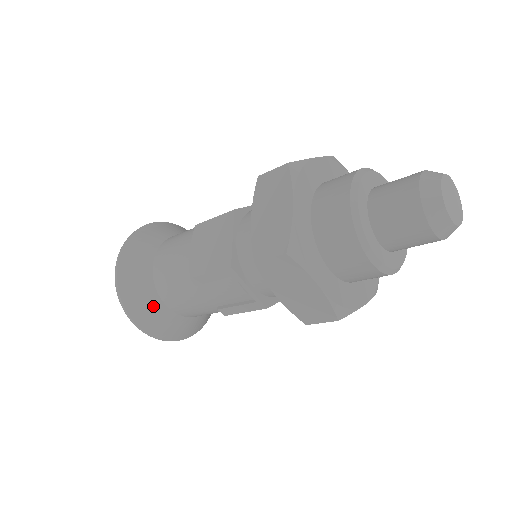
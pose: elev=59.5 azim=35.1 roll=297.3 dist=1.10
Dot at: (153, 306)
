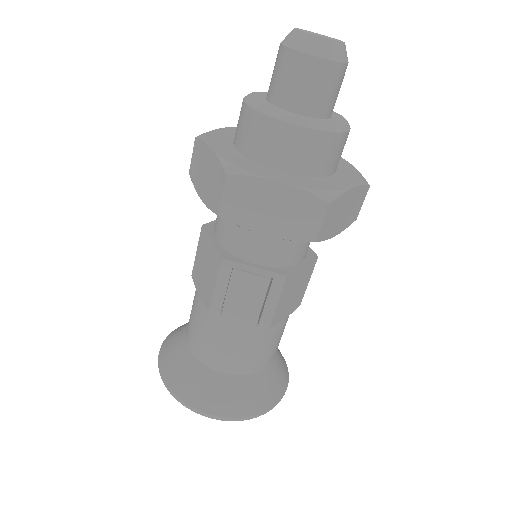
Dot at: (211, 382)
